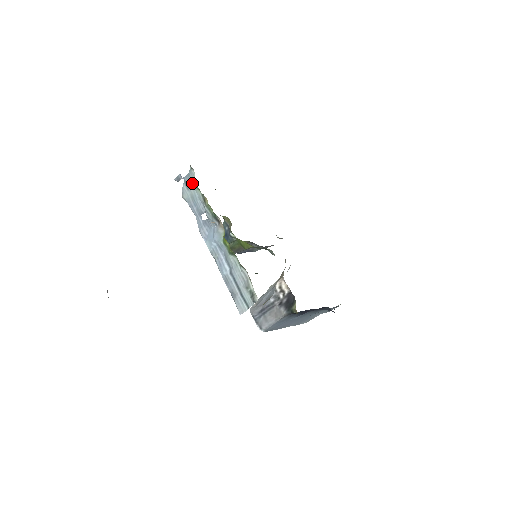
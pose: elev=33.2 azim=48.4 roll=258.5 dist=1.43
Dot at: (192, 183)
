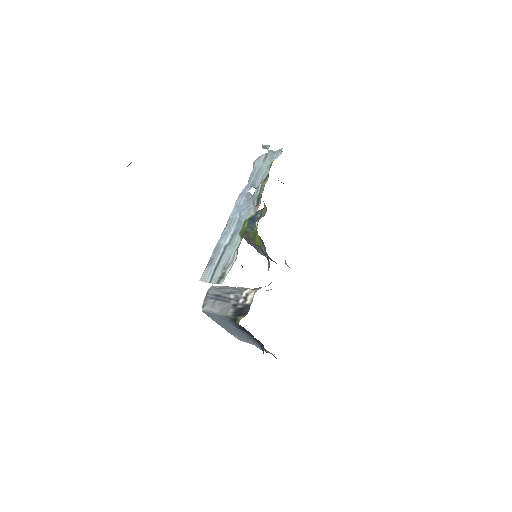
Dot at: (271, 160)
